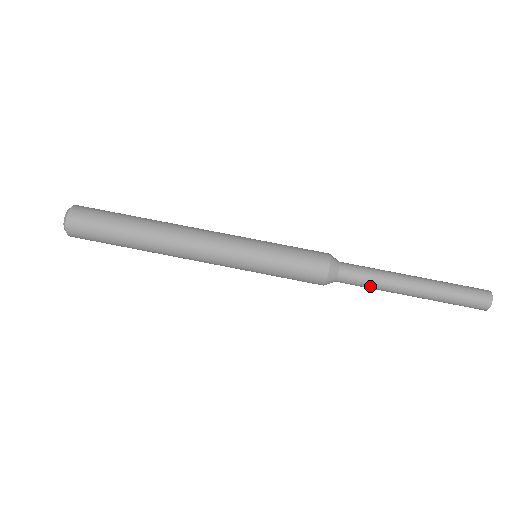
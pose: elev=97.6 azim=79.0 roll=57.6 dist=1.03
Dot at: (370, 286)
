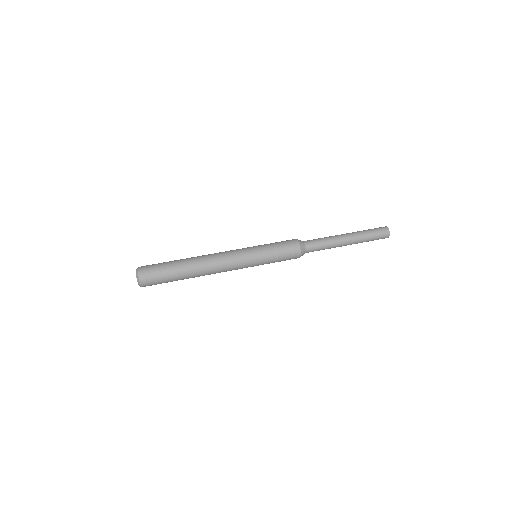
Dot at: (324, 241)
